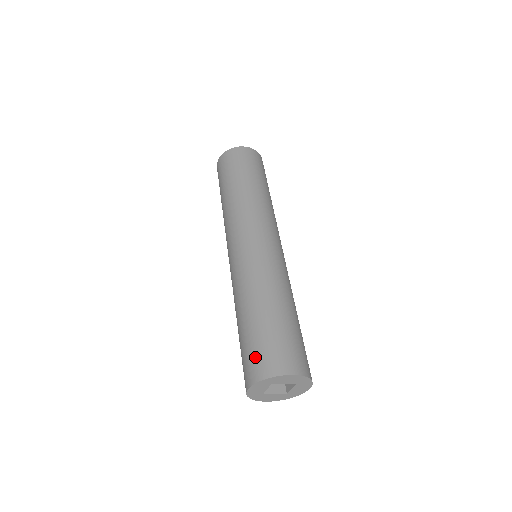
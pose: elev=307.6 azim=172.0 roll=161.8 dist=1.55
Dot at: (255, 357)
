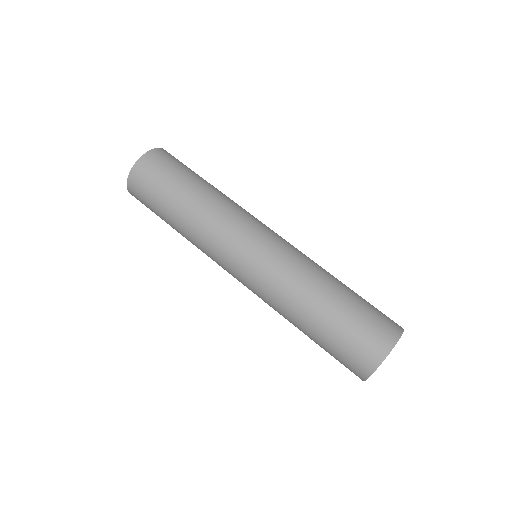
Dot at: occluded
